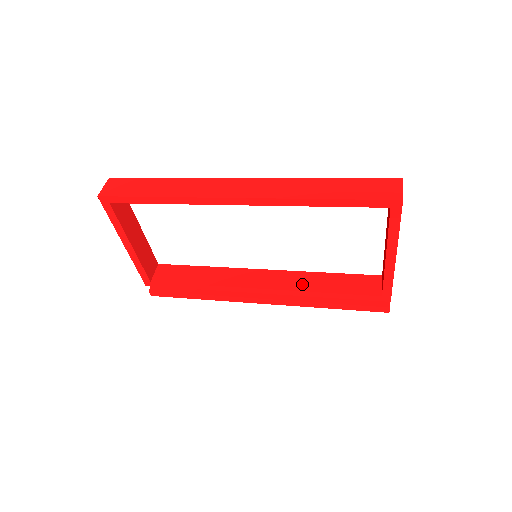
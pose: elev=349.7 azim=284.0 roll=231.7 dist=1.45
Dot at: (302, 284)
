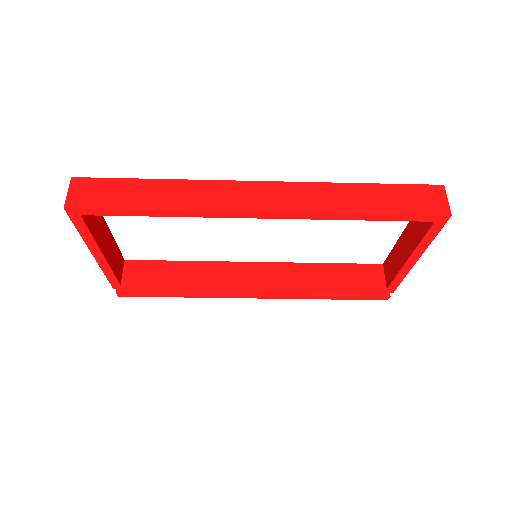
Dot at: (302, 279)
